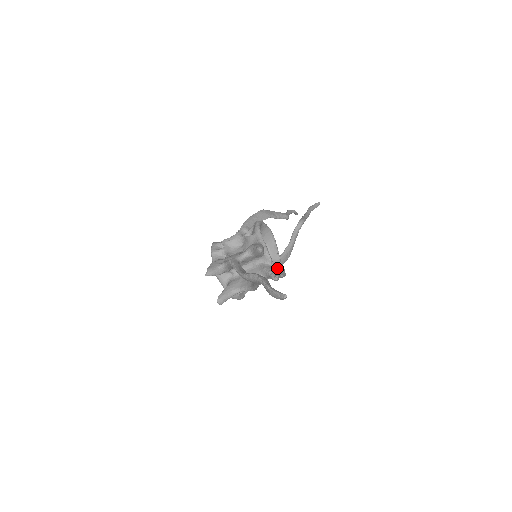
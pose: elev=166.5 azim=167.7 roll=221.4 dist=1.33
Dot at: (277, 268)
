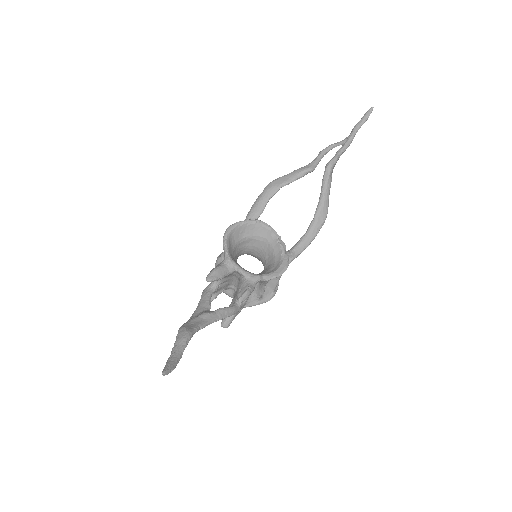
Dot at: (257, 276)
